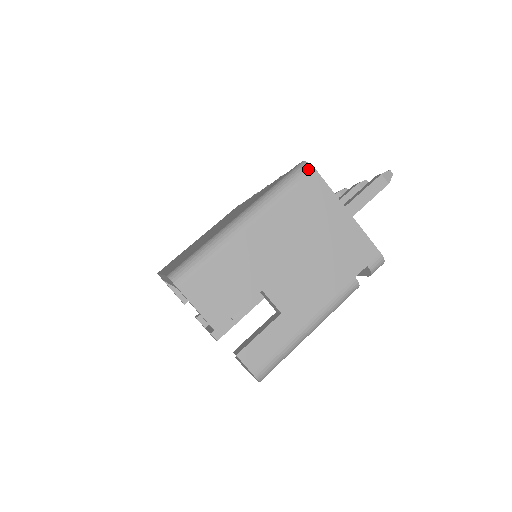
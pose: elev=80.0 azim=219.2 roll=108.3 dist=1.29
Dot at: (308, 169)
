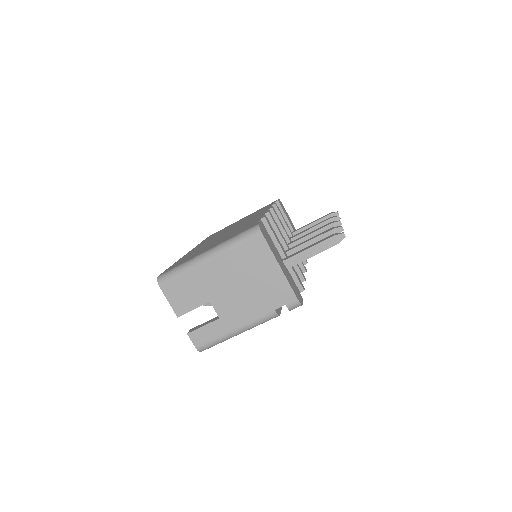
Dot at: (257, 232)
